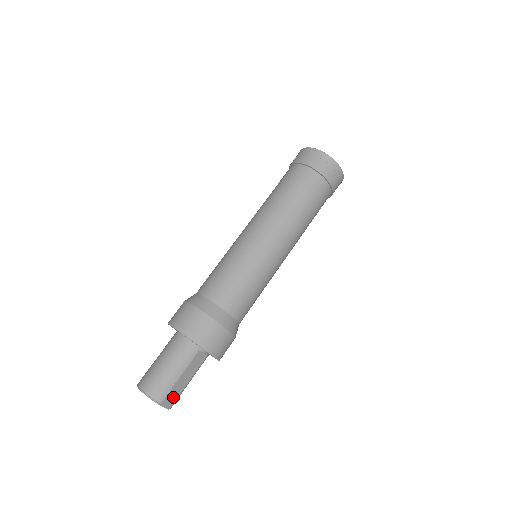
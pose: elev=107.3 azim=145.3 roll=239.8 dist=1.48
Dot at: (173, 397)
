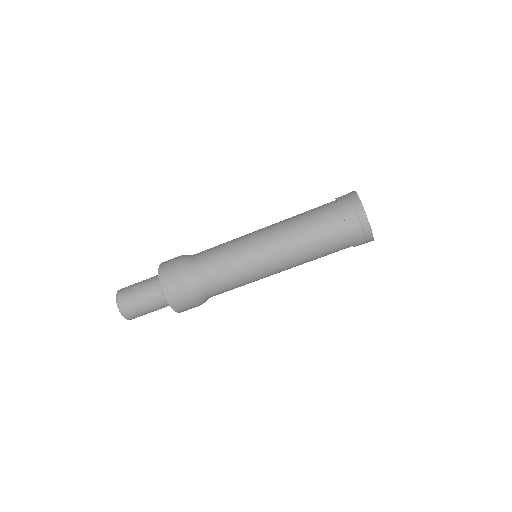
Dot at: occluded
